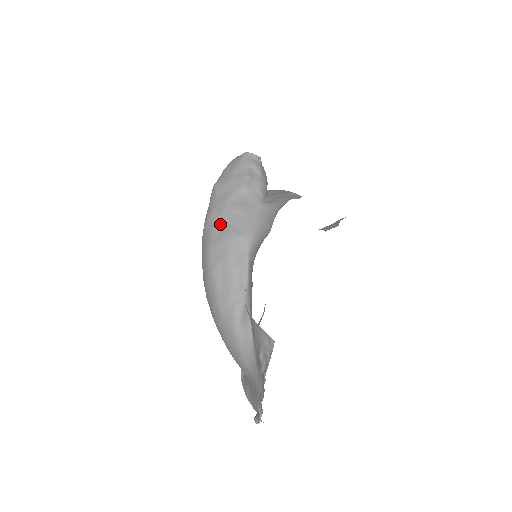
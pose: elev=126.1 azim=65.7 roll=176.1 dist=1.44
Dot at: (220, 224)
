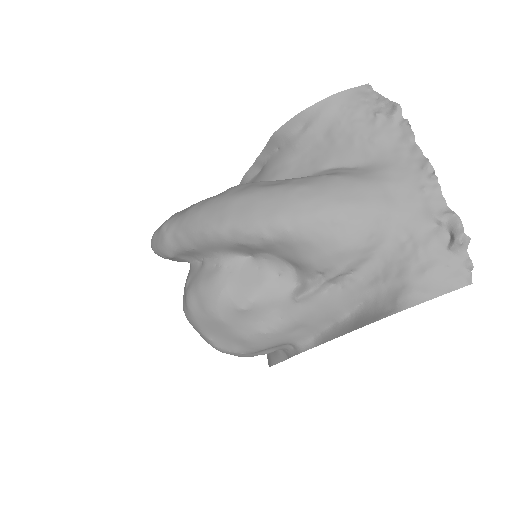
Dot at: (213, 196)
